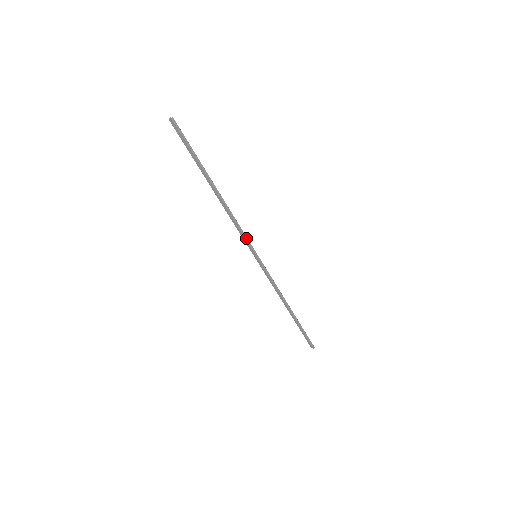
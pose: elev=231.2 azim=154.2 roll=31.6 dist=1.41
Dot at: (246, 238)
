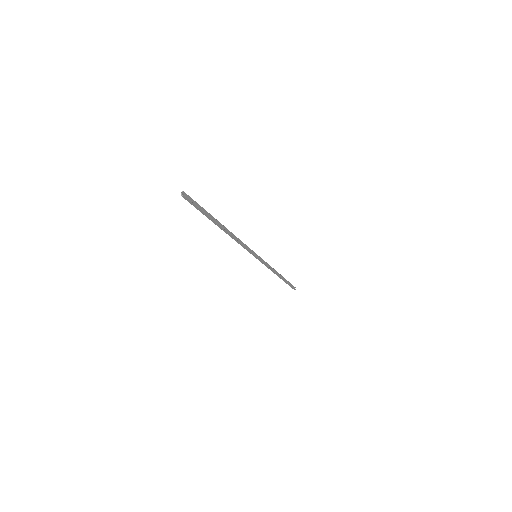
Dot at: (248, 250)
